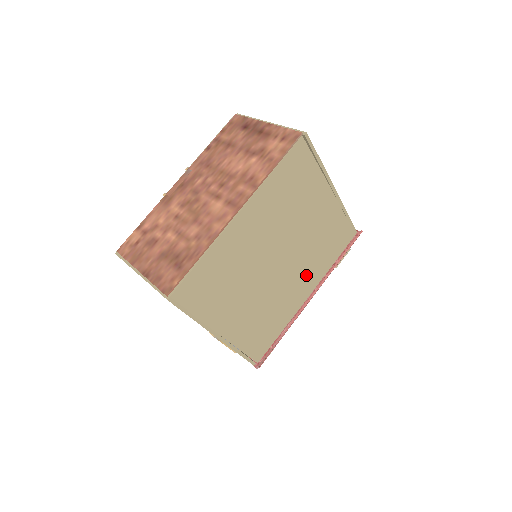
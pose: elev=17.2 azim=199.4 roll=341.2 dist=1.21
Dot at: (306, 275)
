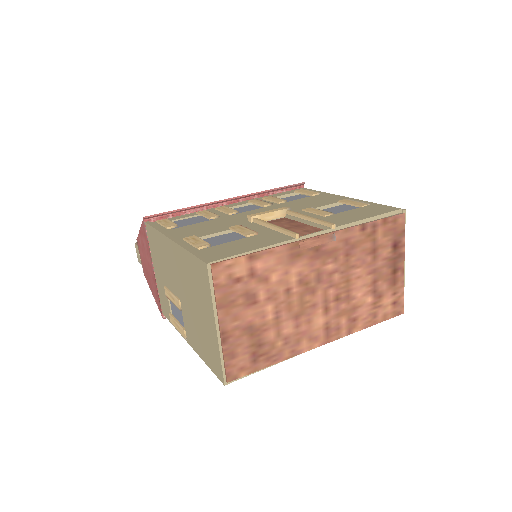
Dot at: occluded
